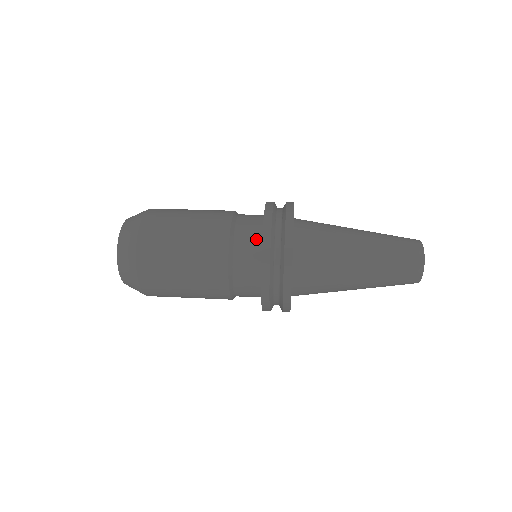
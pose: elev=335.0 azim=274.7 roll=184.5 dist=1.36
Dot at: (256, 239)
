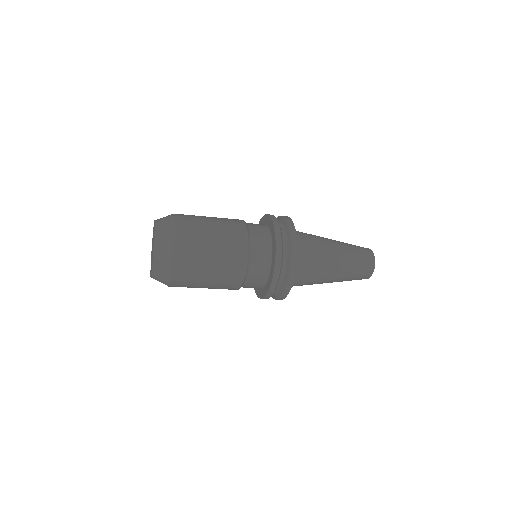
Dot at: (267, 254)
